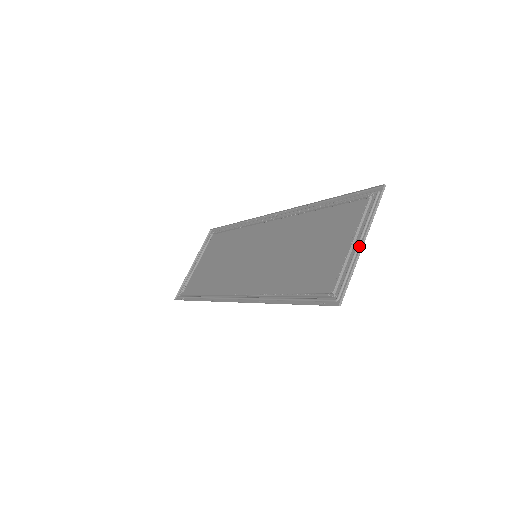
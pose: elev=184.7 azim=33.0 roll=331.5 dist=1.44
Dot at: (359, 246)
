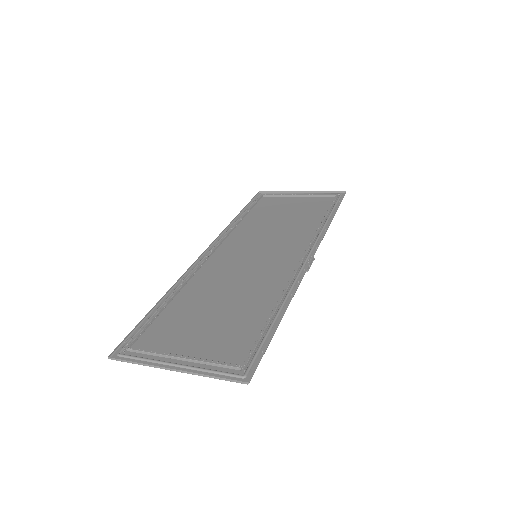
Dot at: (173, 366)
